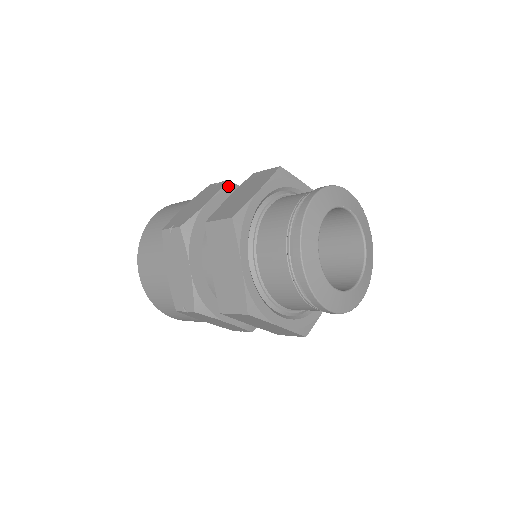
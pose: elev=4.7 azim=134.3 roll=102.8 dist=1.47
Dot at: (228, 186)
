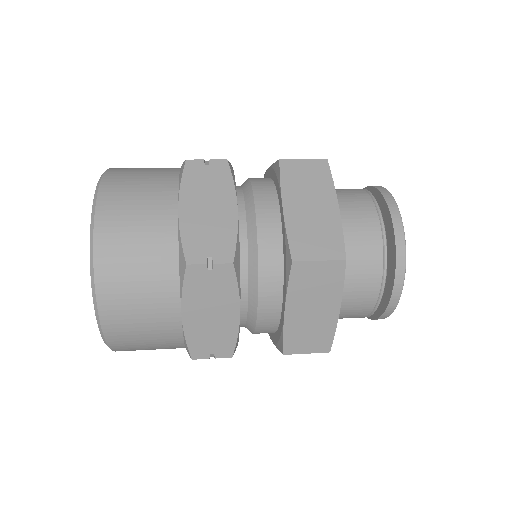
Dot at: occluded
